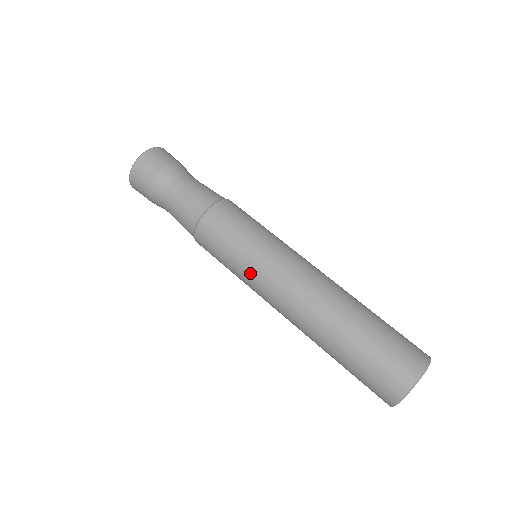
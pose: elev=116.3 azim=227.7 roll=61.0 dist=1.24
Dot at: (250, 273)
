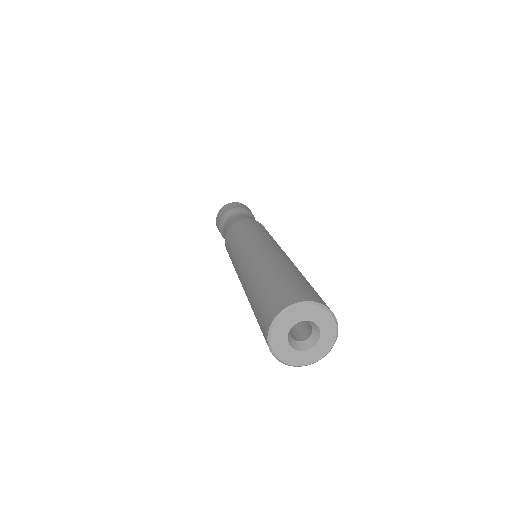
Dot at: (251, 237)
